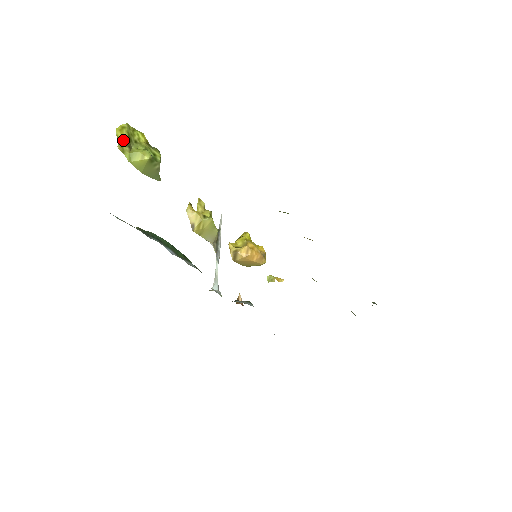
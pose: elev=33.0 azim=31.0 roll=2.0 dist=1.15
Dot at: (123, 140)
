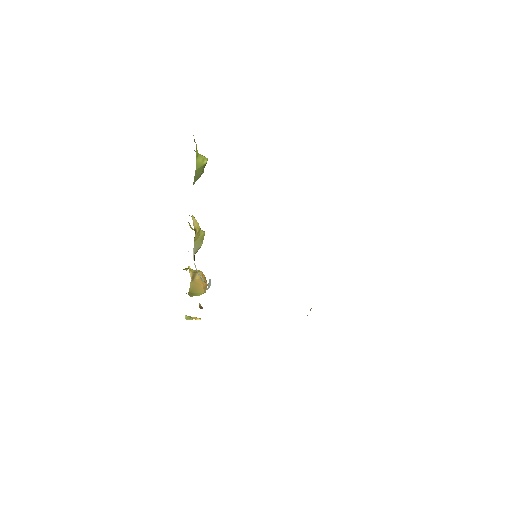
Dot at: occluded
